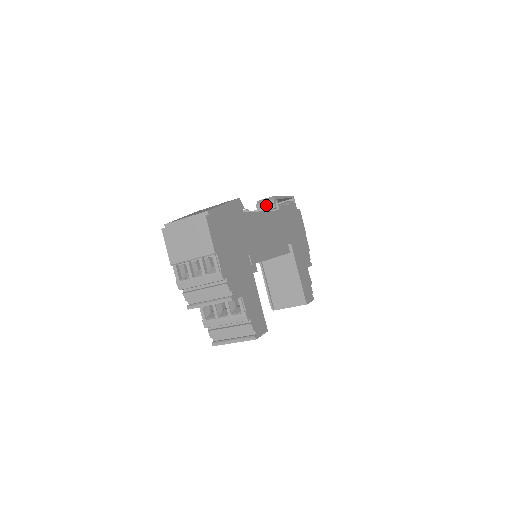
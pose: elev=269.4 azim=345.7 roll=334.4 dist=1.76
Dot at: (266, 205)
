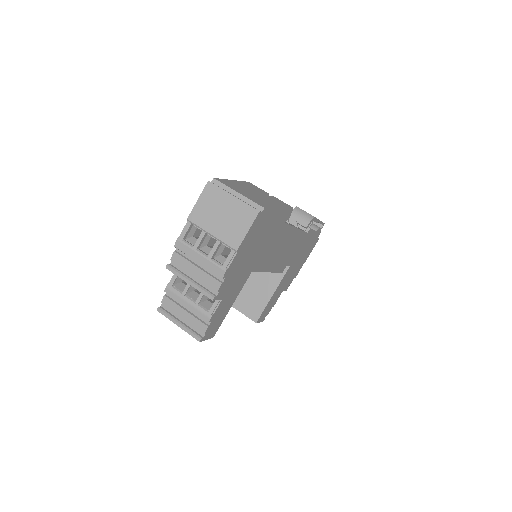
Dot at: (301, 218)
